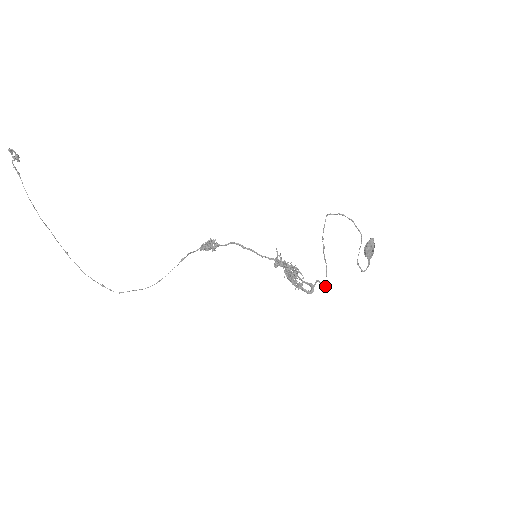
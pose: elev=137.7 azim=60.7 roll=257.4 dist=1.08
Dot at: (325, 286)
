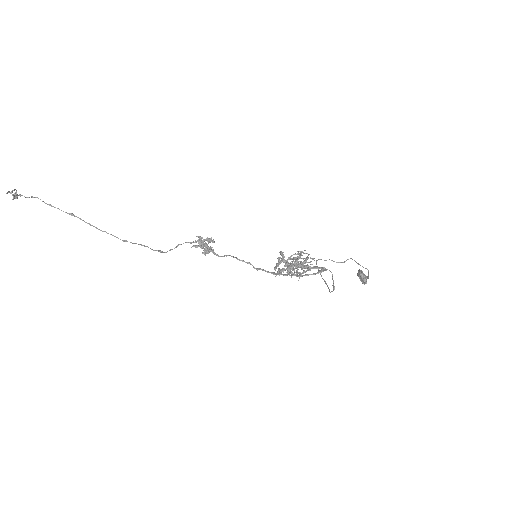
Dot at: (333, 287)
